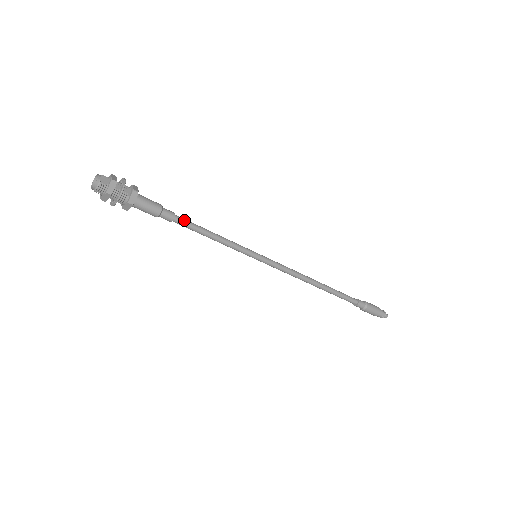
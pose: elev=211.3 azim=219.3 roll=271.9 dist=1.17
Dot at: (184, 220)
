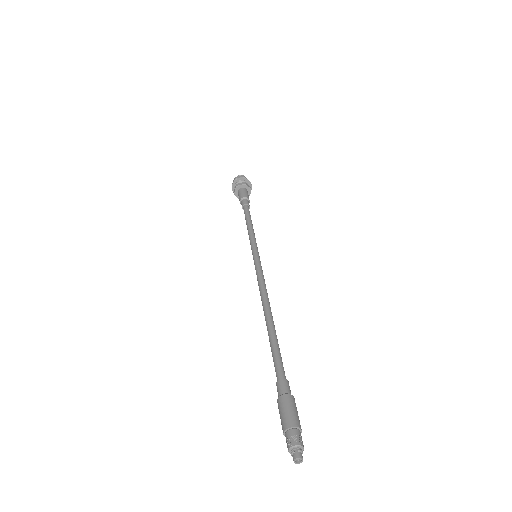
Dot at: occluded
